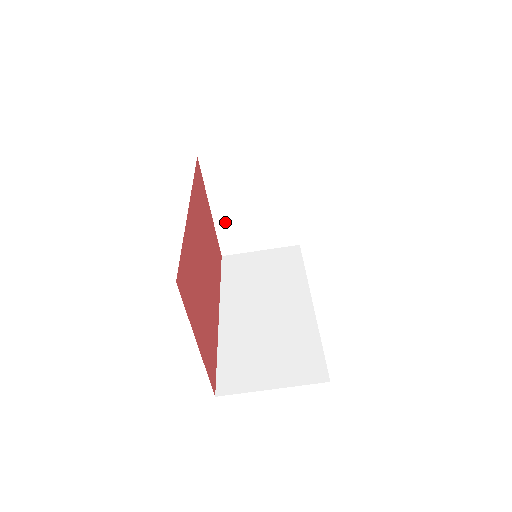
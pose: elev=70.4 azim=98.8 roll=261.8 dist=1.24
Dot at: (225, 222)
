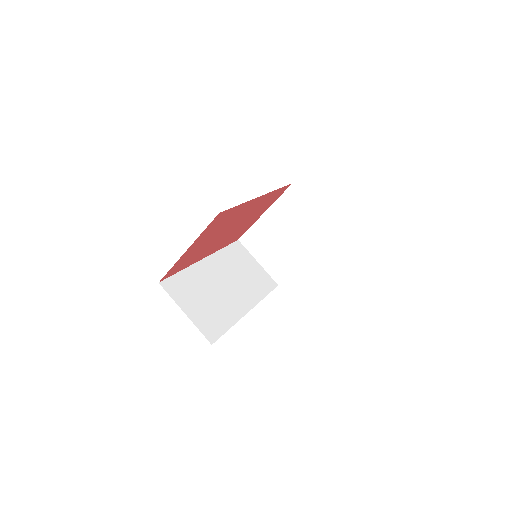
Dot at: (262, 227)
